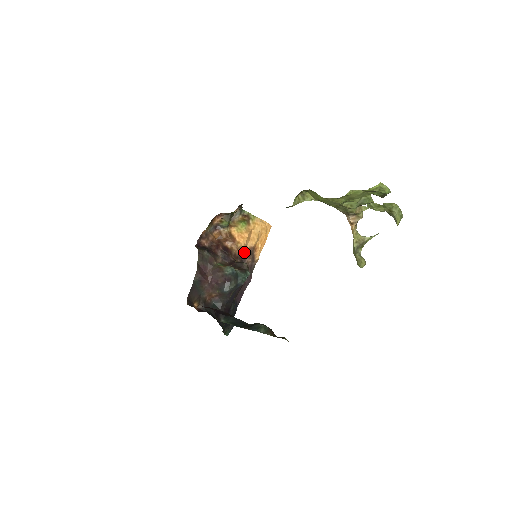
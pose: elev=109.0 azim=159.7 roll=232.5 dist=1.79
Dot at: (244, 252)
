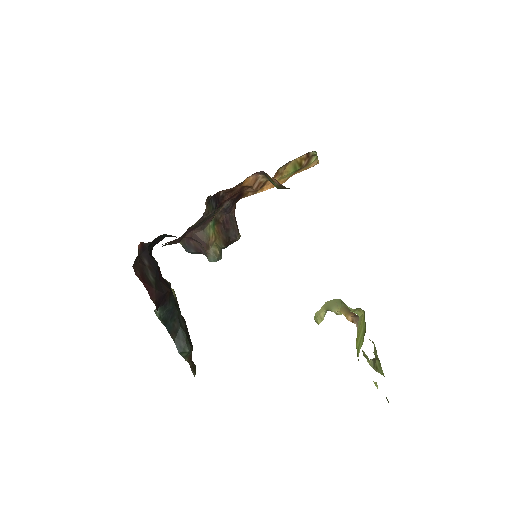
Dot at: occluded
